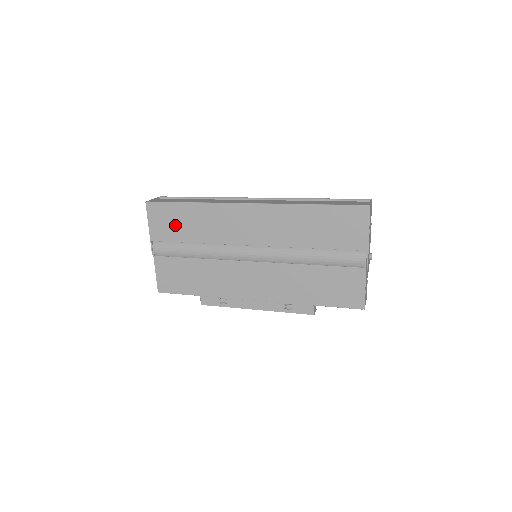
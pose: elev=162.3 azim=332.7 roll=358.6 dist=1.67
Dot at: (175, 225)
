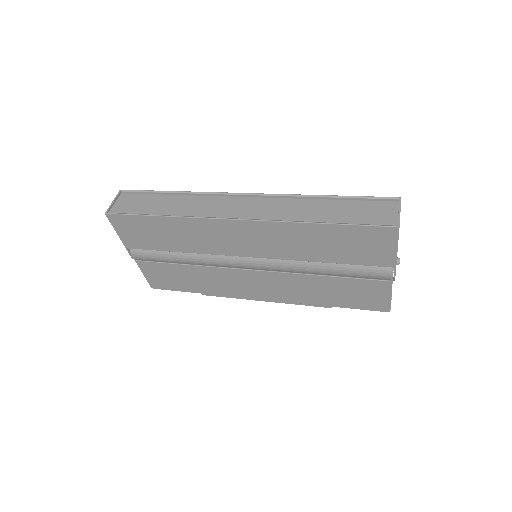
Dot at: (150, 236)
